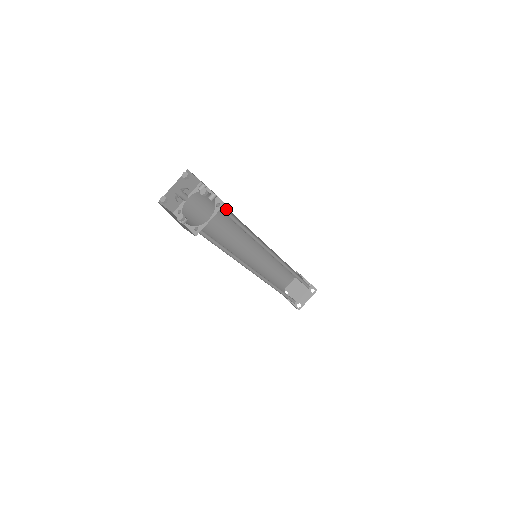
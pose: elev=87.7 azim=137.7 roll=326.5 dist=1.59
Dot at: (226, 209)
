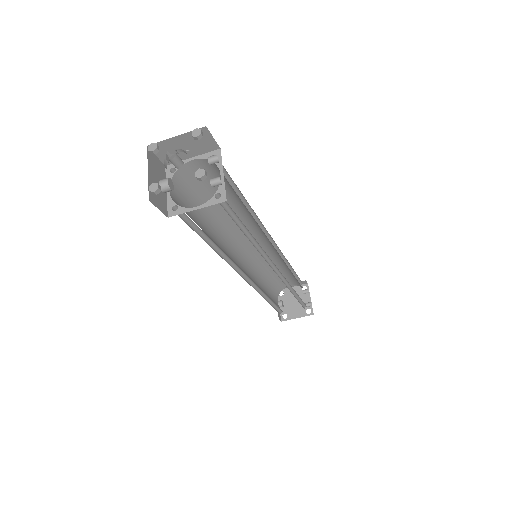
Dot at: occluded
